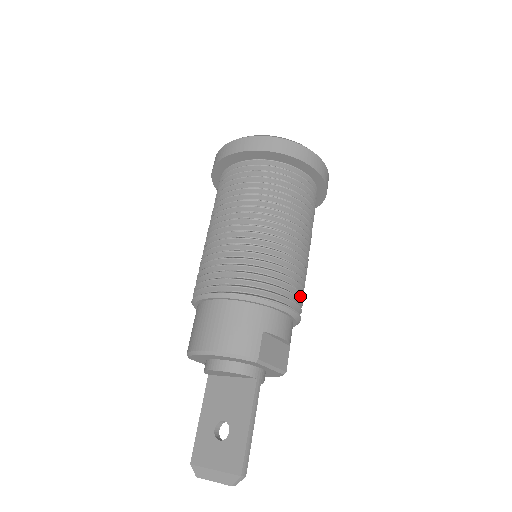
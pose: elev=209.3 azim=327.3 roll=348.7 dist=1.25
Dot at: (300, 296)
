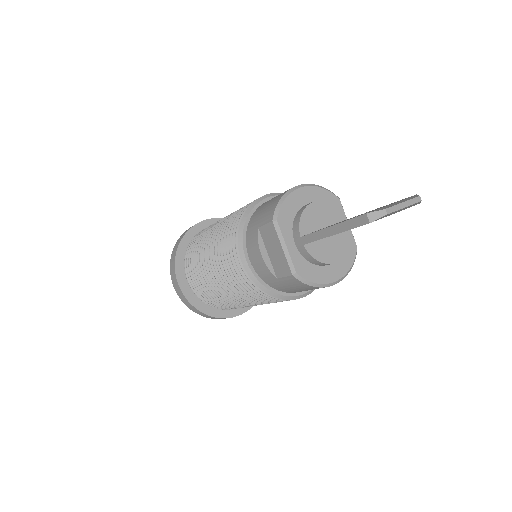
Dot at: occluded
